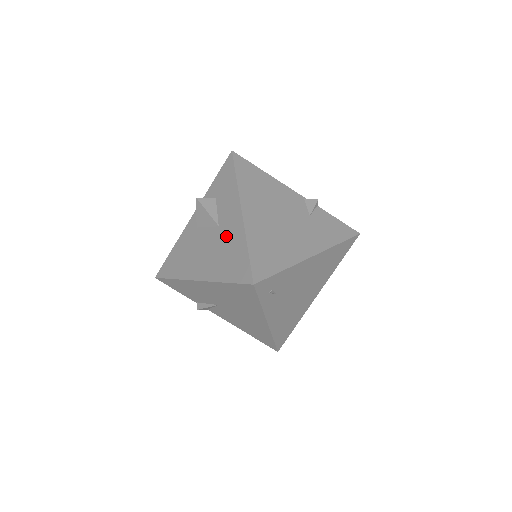
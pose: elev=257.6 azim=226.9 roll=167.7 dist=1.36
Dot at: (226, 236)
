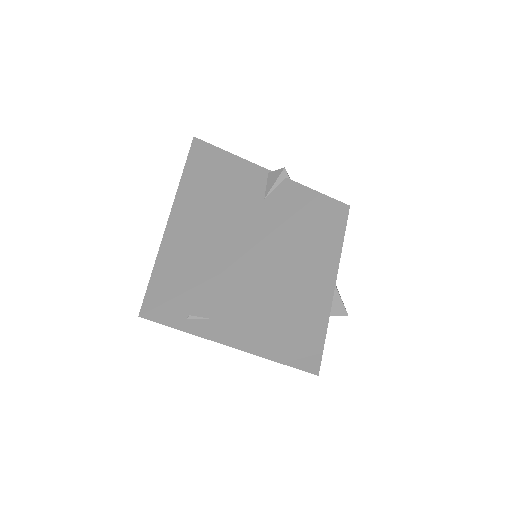
Dot at: occluded
